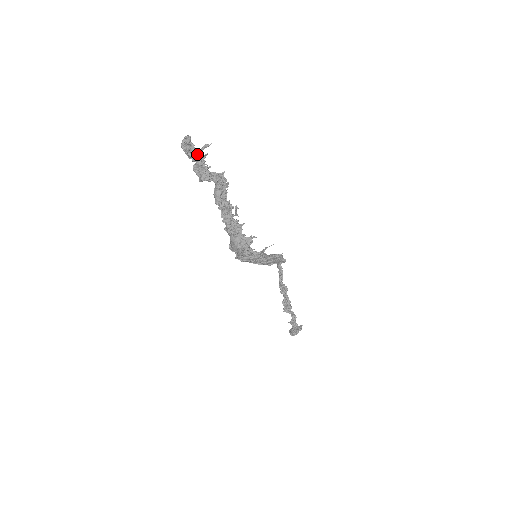
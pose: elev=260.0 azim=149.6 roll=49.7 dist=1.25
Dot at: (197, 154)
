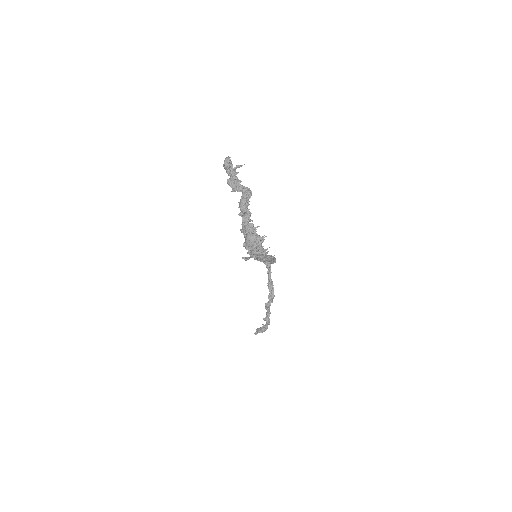
Dot at: (232, 171)
